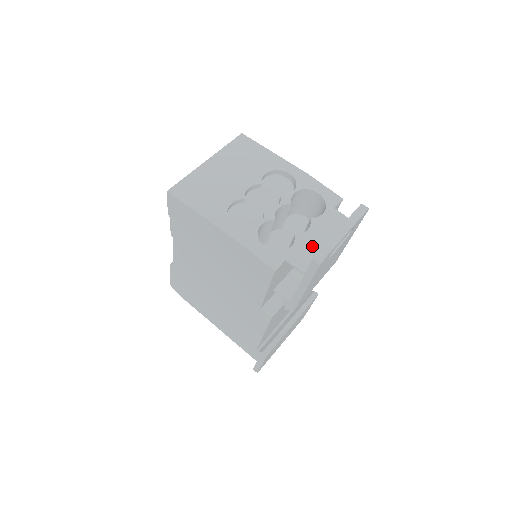
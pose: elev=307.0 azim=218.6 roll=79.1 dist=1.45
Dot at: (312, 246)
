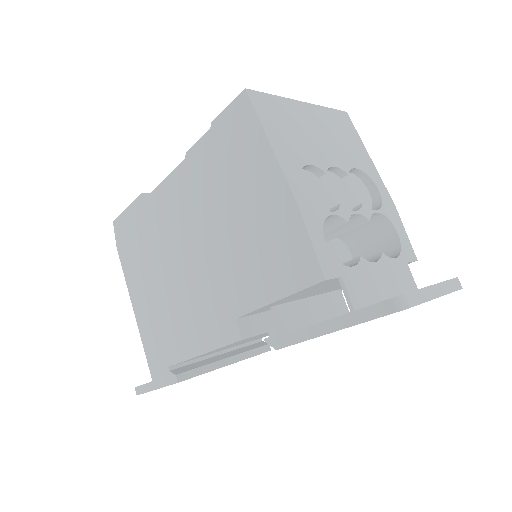
Dot at: (373, 284)
